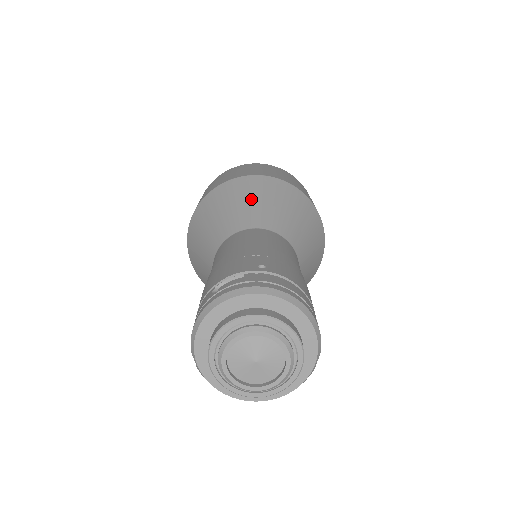
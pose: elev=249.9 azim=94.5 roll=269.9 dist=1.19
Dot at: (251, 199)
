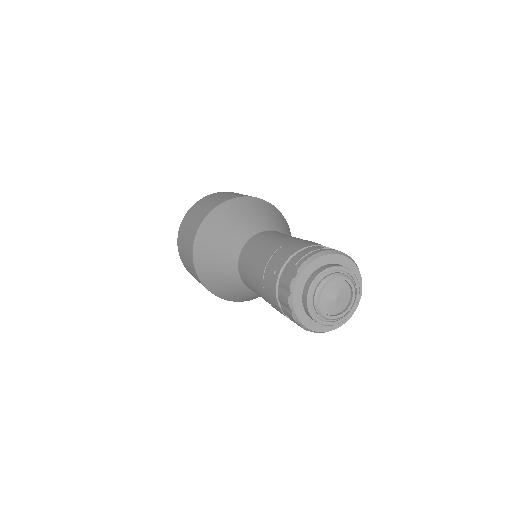
Dot at: (282, 221)
